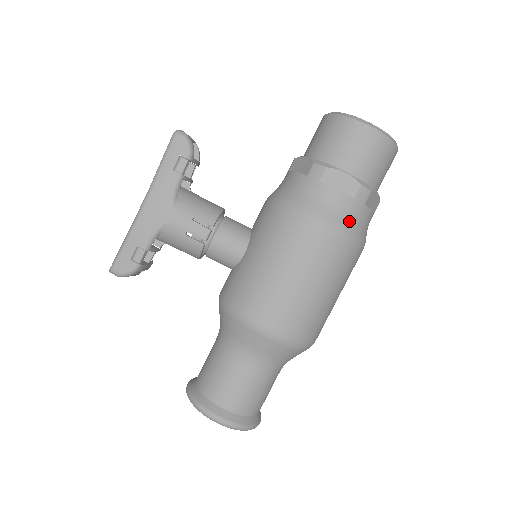
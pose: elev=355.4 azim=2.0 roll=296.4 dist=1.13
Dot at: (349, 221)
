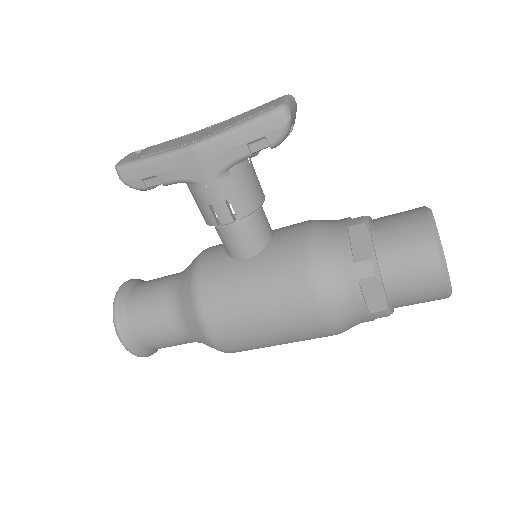
Dot at: (347, 322)
